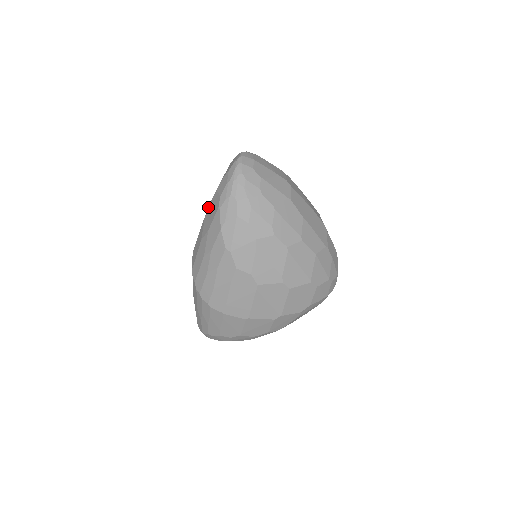
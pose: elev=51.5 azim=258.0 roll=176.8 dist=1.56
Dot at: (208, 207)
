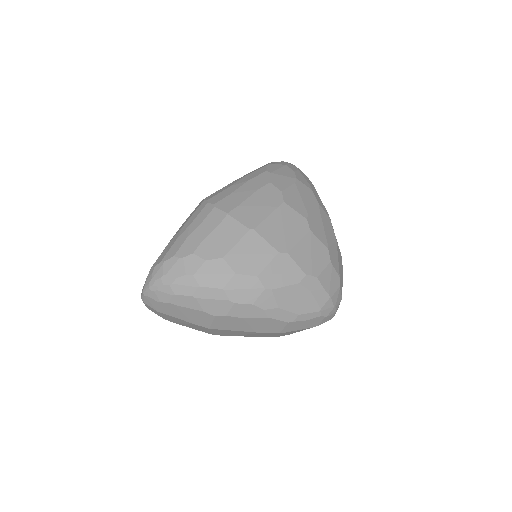
Dot at: occluded
